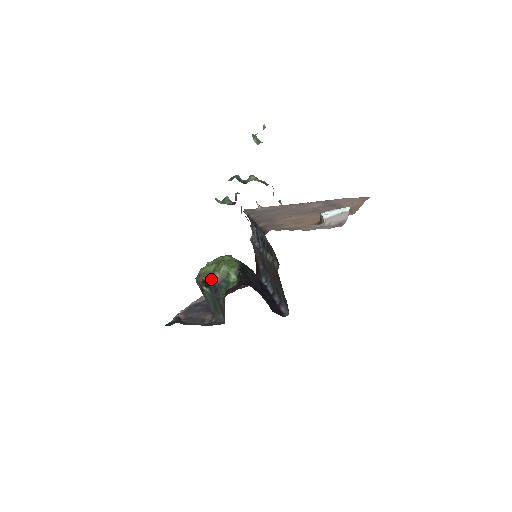
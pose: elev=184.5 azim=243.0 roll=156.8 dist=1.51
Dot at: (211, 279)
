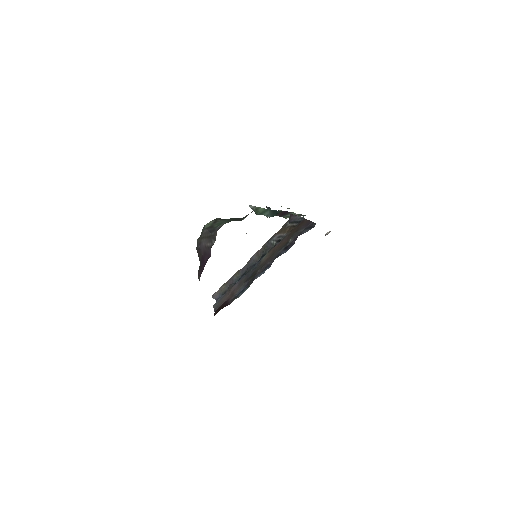
Dot at: occluded
